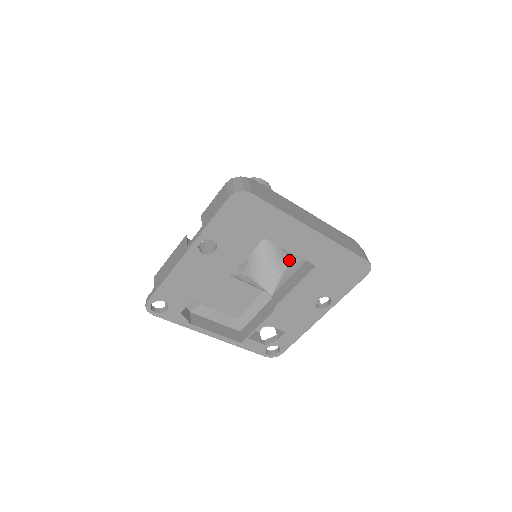
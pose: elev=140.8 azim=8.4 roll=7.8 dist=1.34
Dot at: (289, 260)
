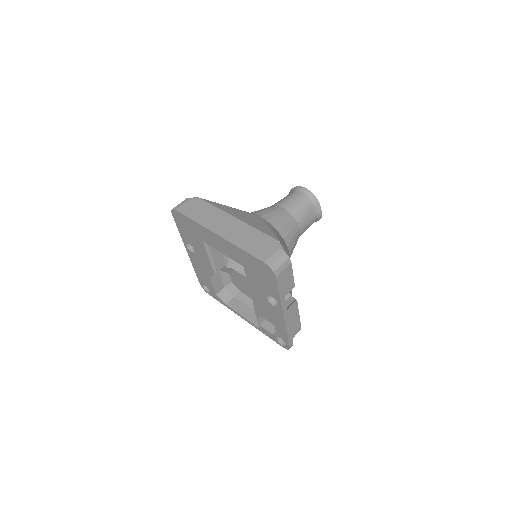
Dot at: occluded
